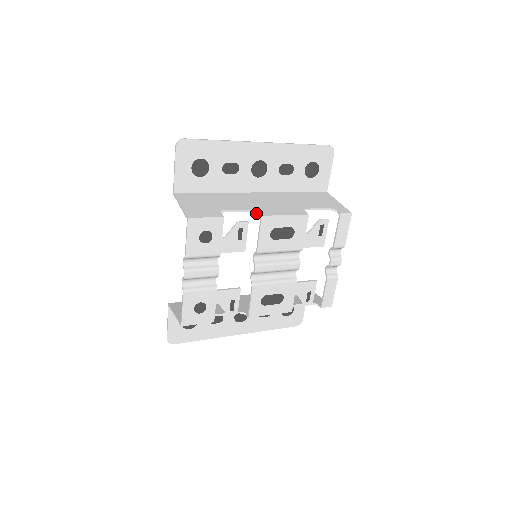
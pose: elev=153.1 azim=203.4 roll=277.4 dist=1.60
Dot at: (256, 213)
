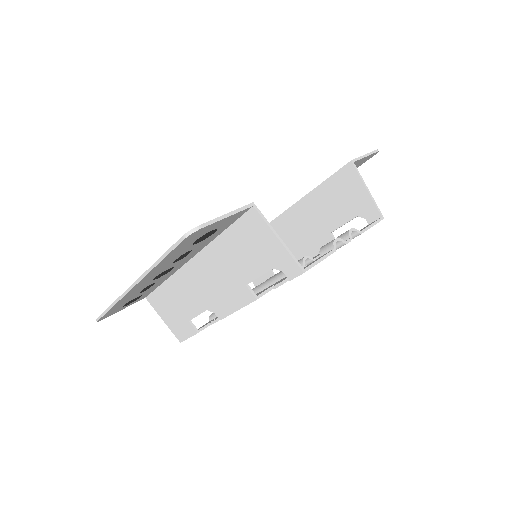
Dot at: (213, 311)
